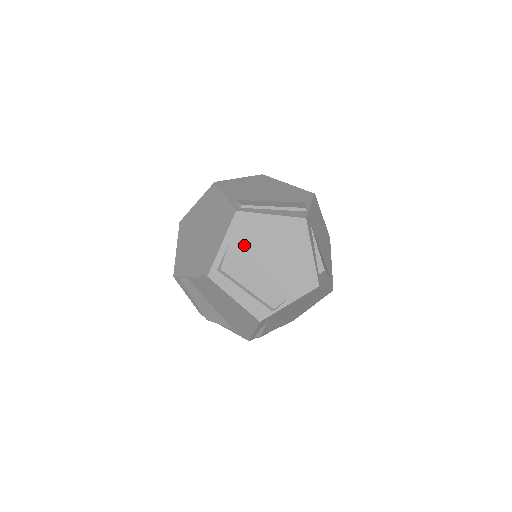
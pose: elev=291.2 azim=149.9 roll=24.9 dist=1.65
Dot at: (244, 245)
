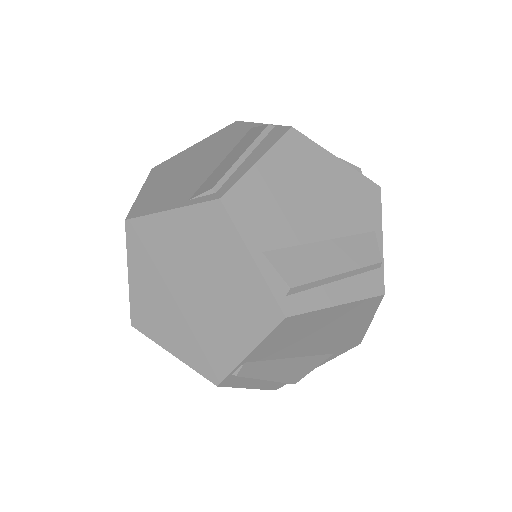
Dot at: (275, 230)
